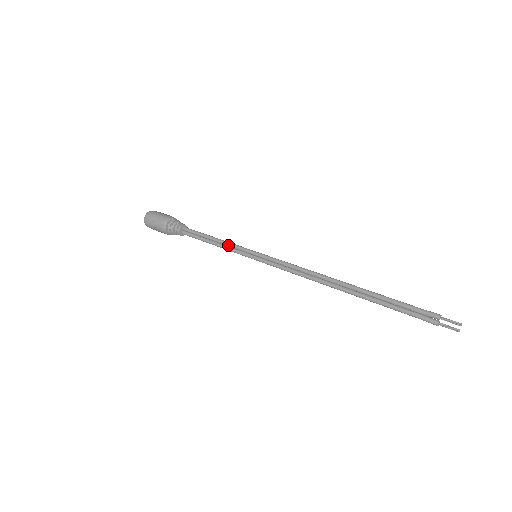
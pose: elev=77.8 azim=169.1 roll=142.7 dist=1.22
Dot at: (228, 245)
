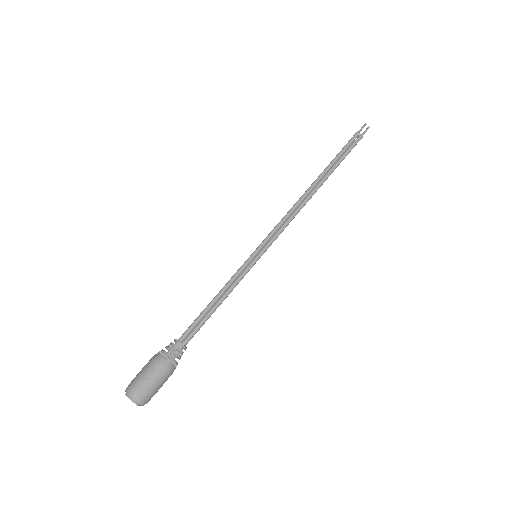
Dot at: (231, 283)
